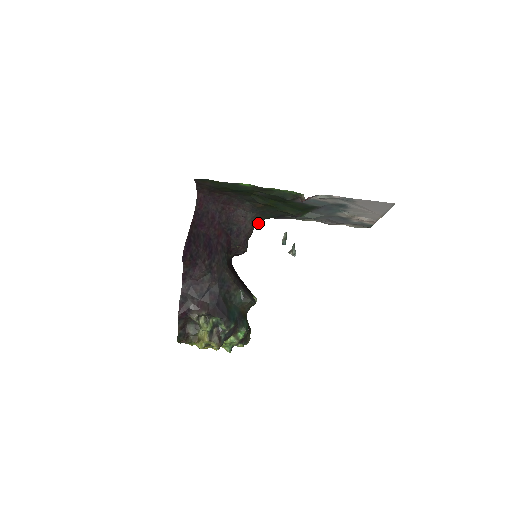
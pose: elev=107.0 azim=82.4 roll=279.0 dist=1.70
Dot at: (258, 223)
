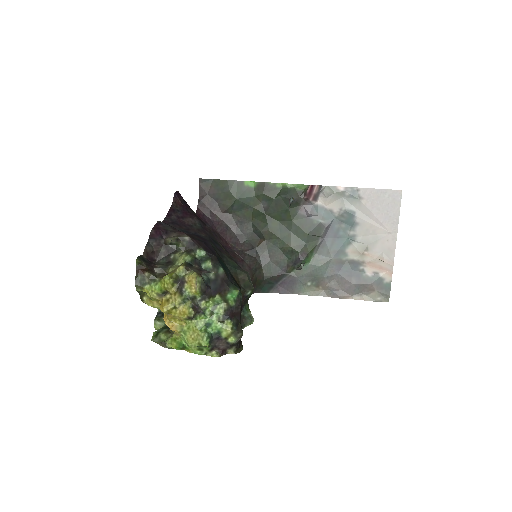
Dot at: (256, 279)
